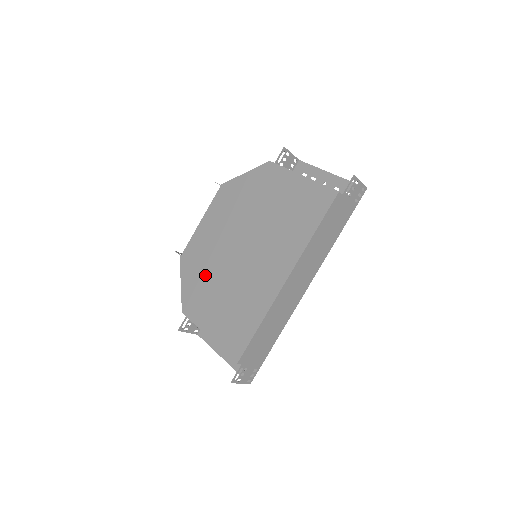
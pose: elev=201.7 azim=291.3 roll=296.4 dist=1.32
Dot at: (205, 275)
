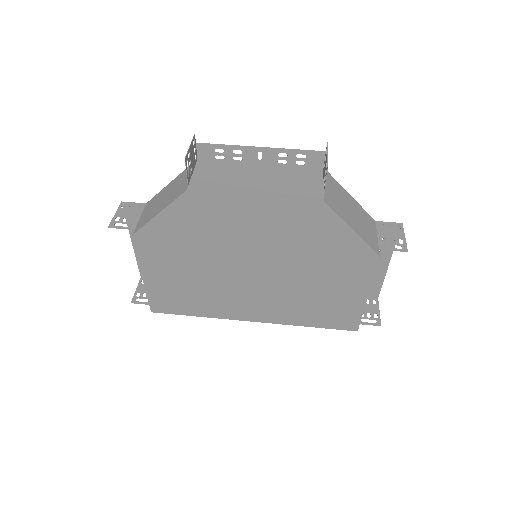
Dot at: (194, 244)
